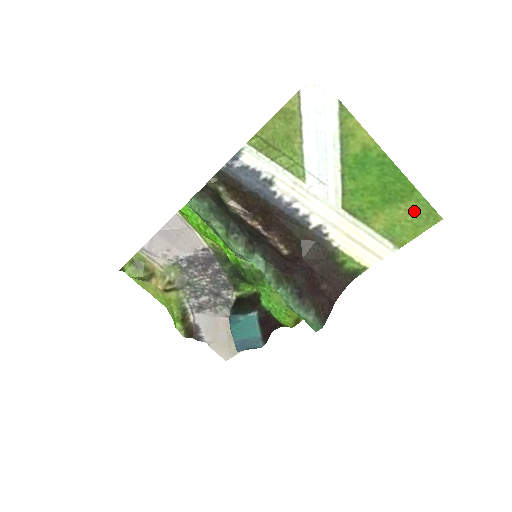
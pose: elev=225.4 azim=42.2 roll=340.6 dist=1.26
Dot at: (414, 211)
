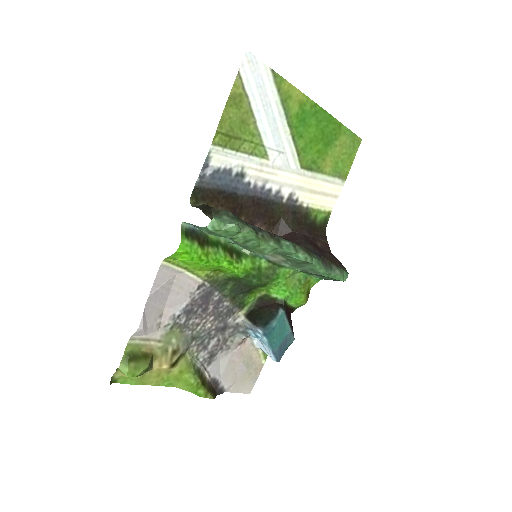
Dot at: (345, 143)
